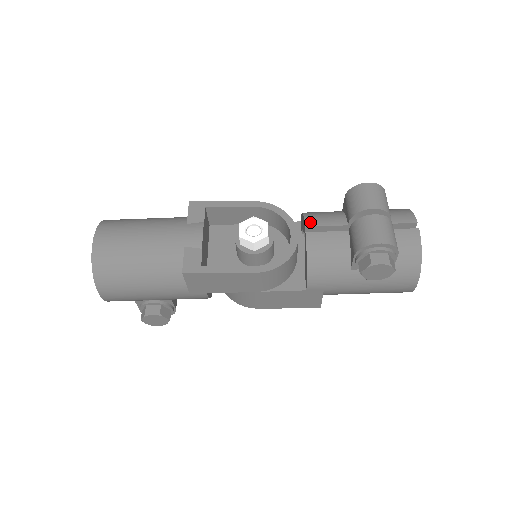
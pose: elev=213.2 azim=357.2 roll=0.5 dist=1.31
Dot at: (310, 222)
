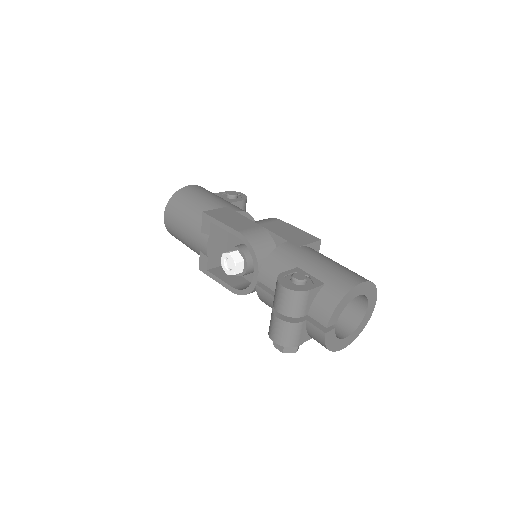
Dot at: (261, 277)
